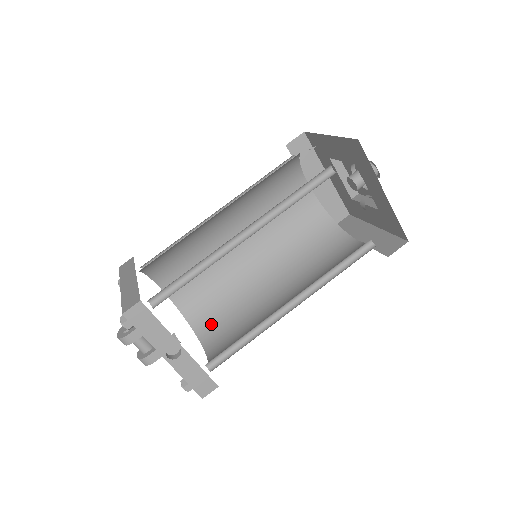
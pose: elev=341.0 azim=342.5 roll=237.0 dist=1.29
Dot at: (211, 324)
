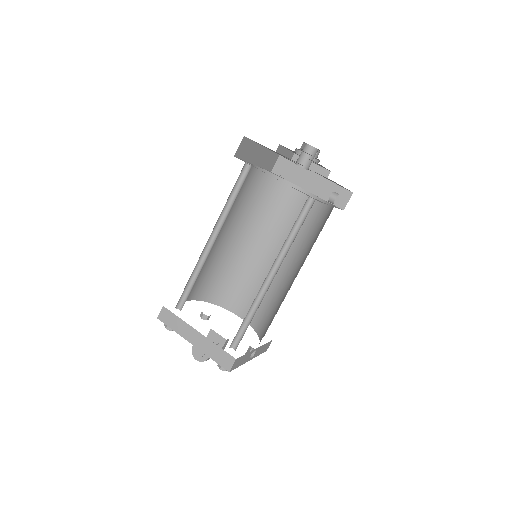
Dot at: (227, 295)
